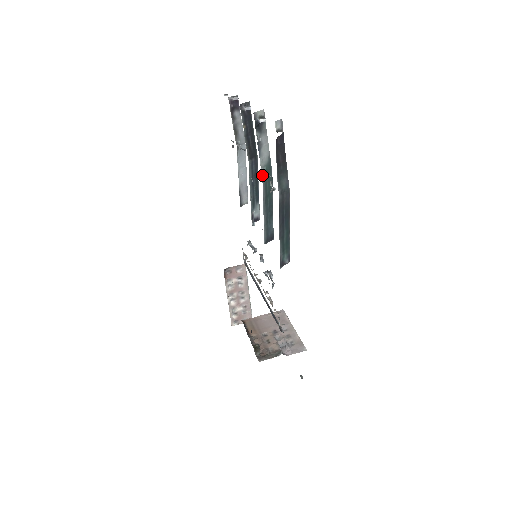
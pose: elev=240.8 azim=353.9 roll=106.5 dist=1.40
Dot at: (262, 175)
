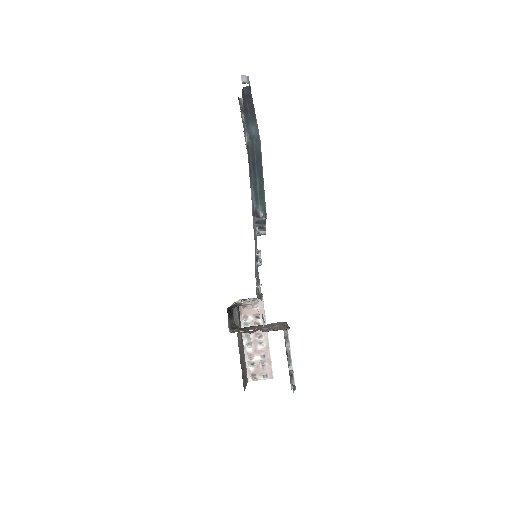
Dot at: occluded
